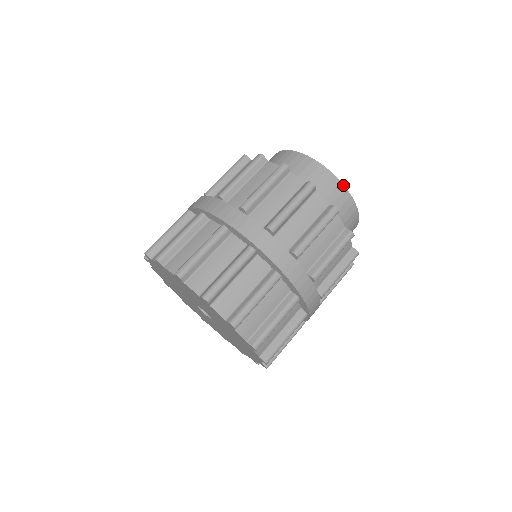
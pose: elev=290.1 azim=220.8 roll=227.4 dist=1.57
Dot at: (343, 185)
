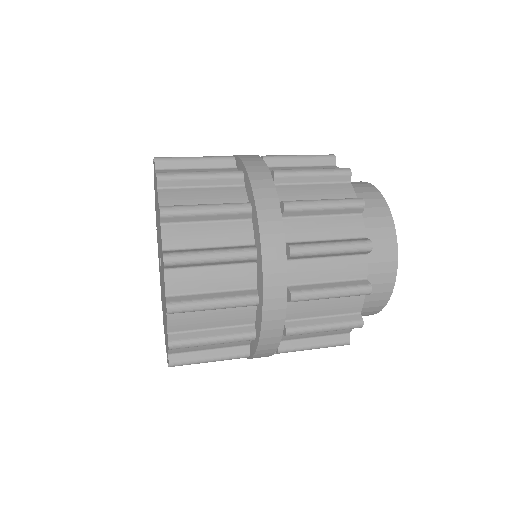
Dot at: (367, 183)
